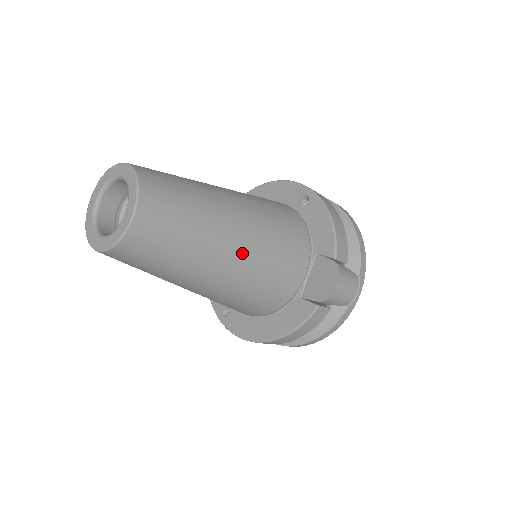
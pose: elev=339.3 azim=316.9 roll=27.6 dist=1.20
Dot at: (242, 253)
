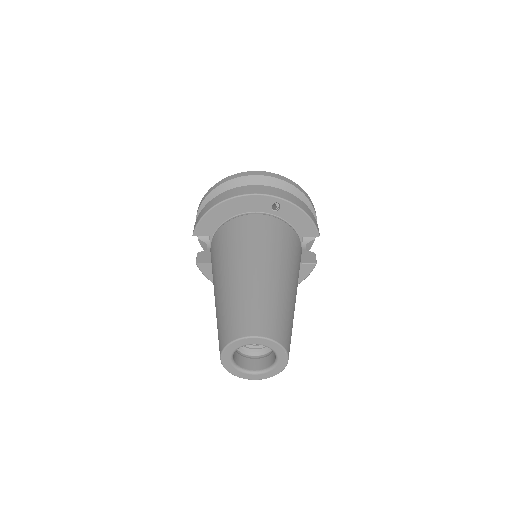
Dot at: (296, 293)
